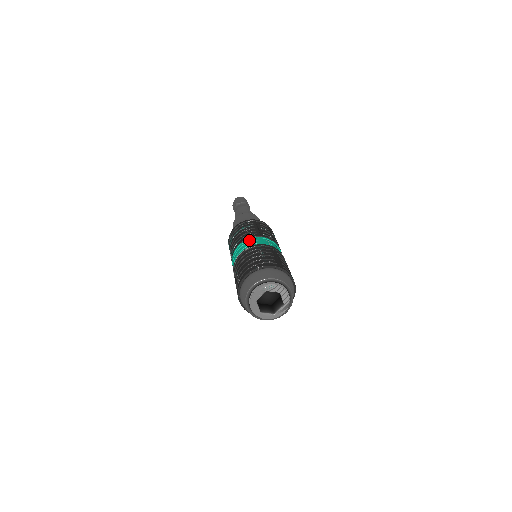
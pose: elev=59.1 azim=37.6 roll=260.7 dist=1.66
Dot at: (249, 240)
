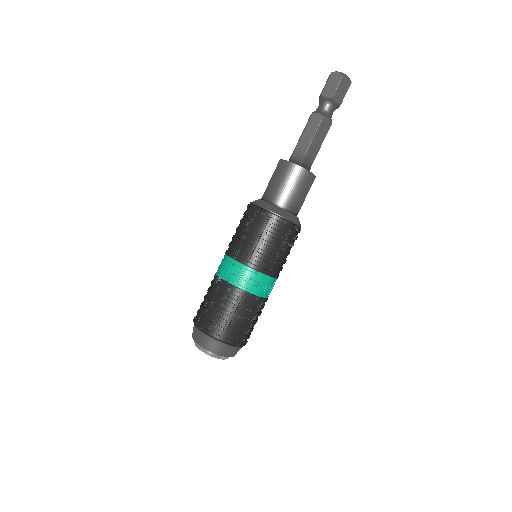
Dot at: (231, 265)
